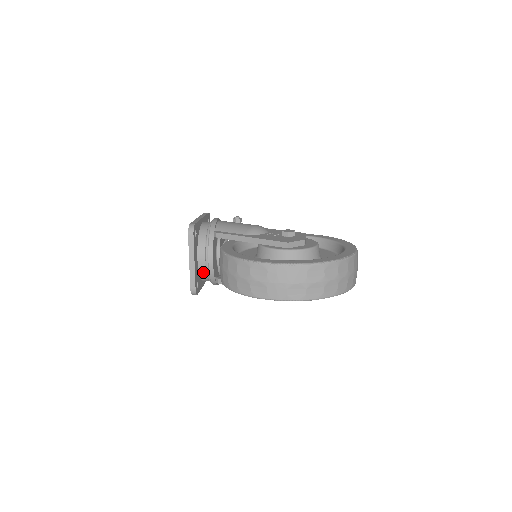
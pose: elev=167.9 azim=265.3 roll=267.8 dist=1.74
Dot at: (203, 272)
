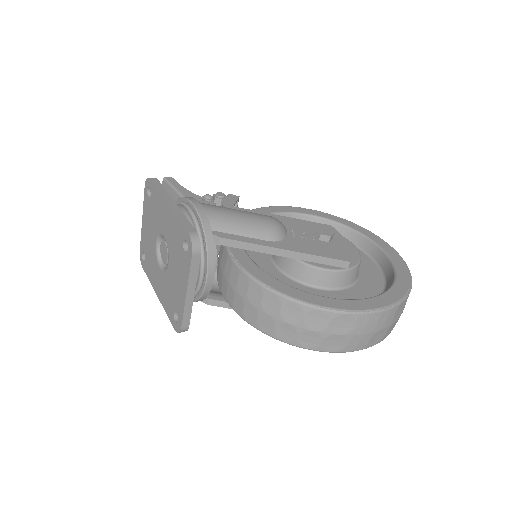
Dot at: occluded
